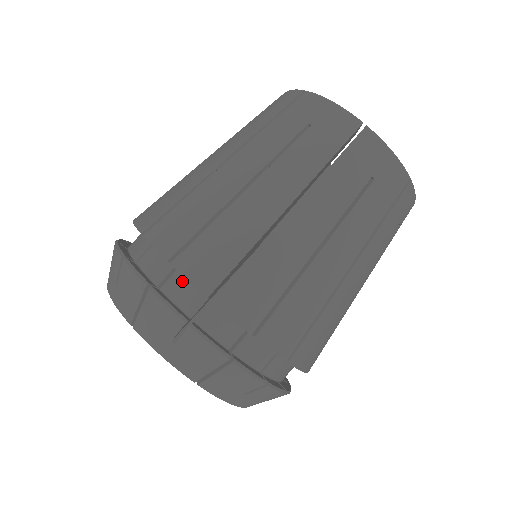
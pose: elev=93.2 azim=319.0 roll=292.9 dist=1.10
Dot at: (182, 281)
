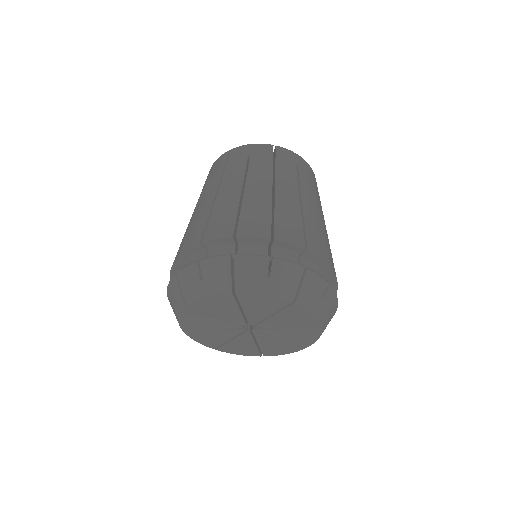
Dot at: (246, 247)
